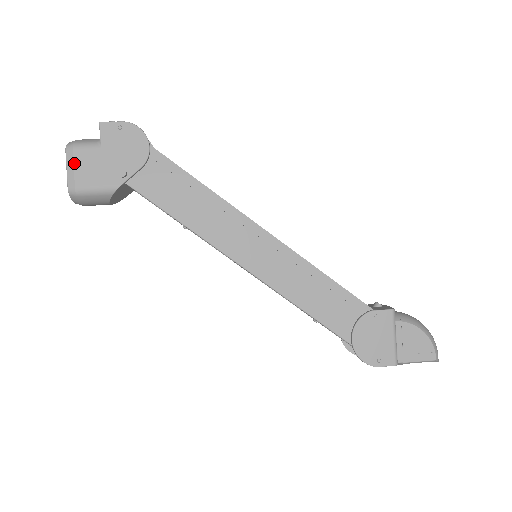
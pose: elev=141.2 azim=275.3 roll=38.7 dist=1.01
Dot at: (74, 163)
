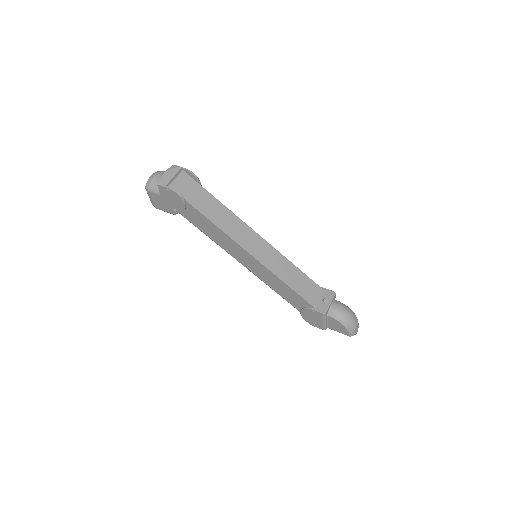
Dot at: (151, 197)
